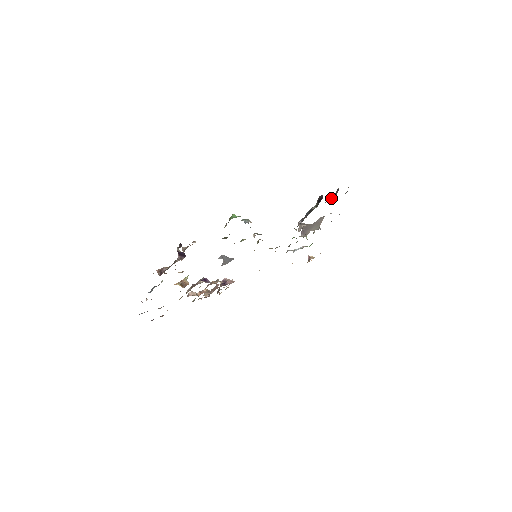
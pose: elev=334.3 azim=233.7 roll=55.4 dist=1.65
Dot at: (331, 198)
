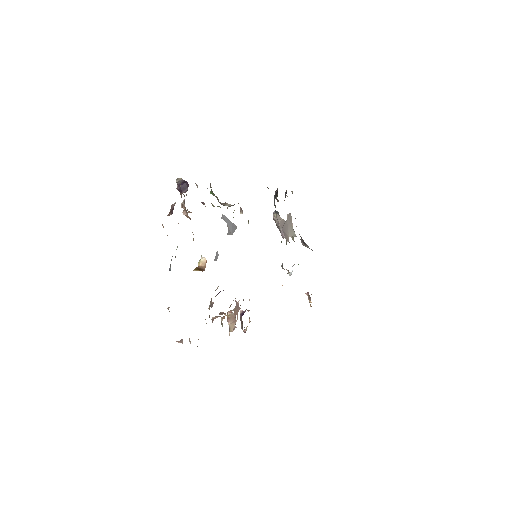
Dot at: occluded
